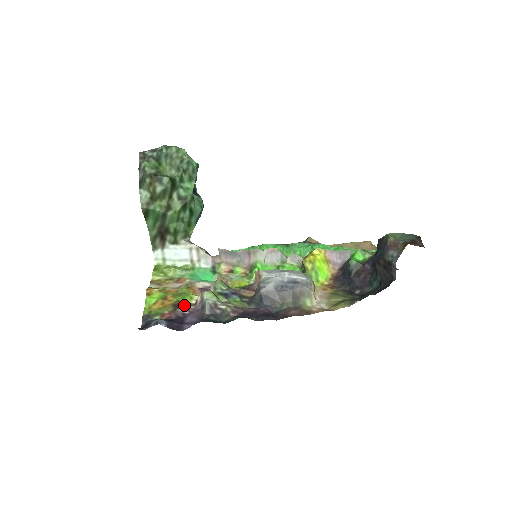
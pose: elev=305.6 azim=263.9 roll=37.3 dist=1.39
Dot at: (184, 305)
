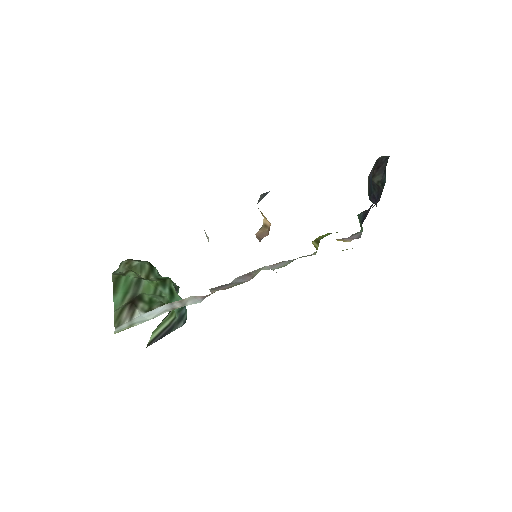
Dot at: occluded
